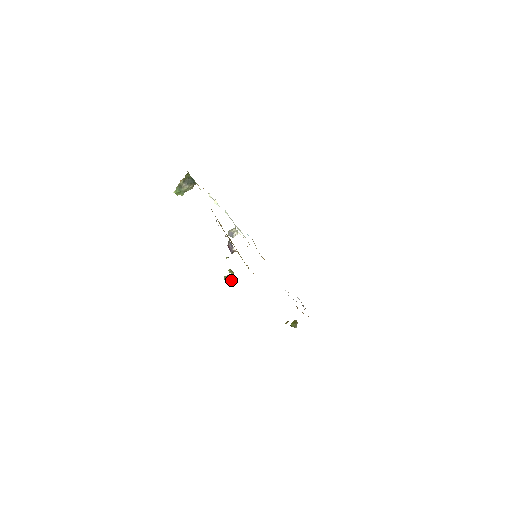
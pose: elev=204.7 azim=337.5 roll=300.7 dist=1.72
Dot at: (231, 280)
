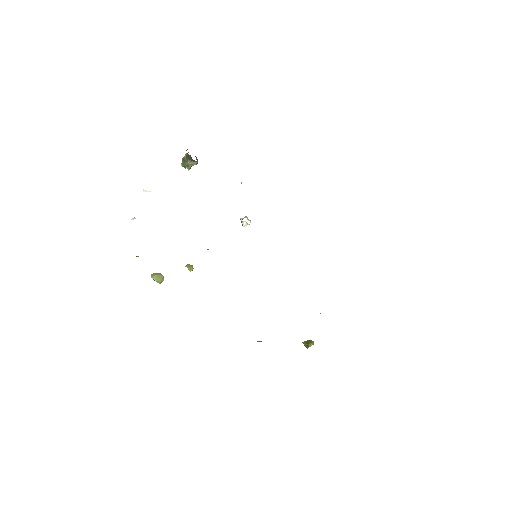
Dot at: (159, 279)
